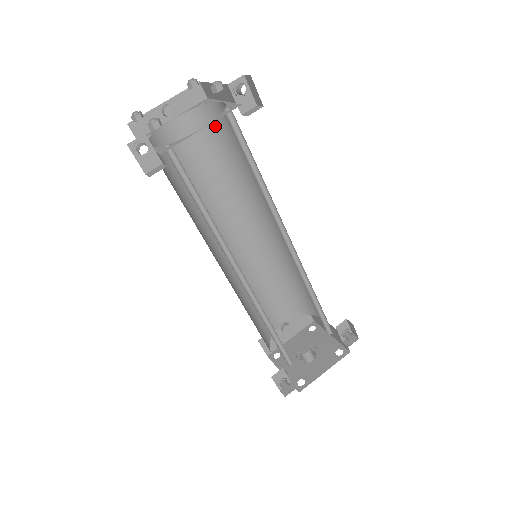
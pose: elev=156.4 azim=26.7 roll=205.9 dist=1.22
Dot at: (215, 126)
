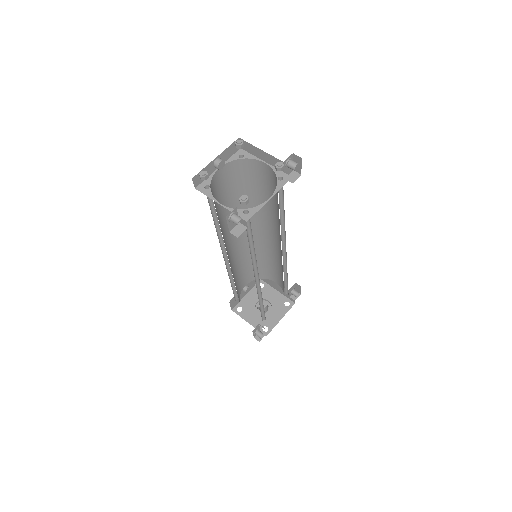
Dot at: (247, 171)
